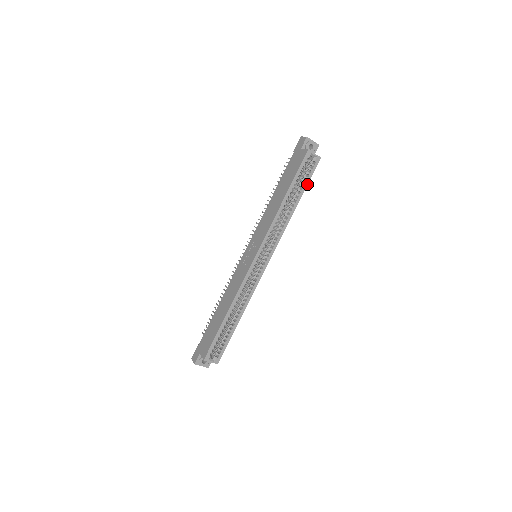
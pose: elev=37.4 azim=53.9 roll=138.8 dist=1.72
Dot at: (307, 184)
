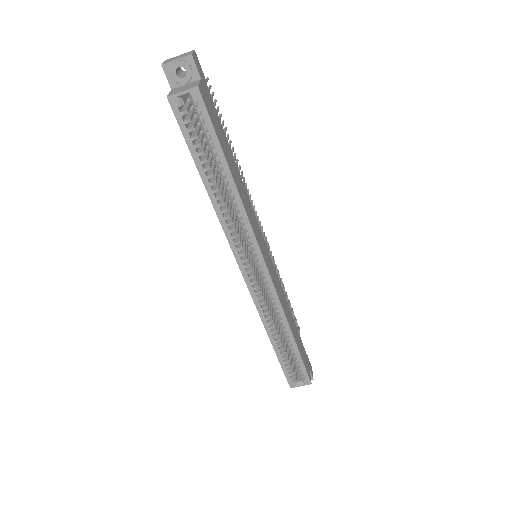
Dot at: (217, 141)
